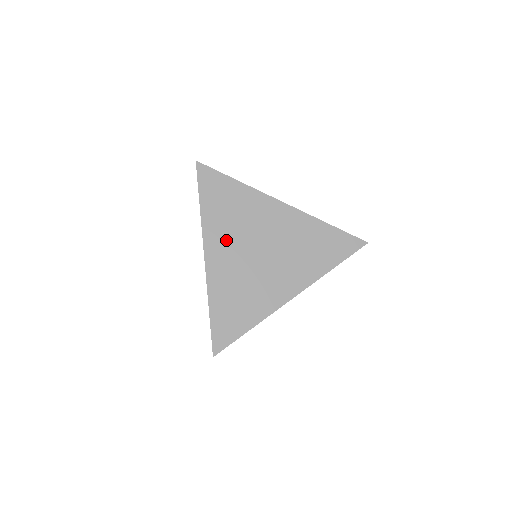
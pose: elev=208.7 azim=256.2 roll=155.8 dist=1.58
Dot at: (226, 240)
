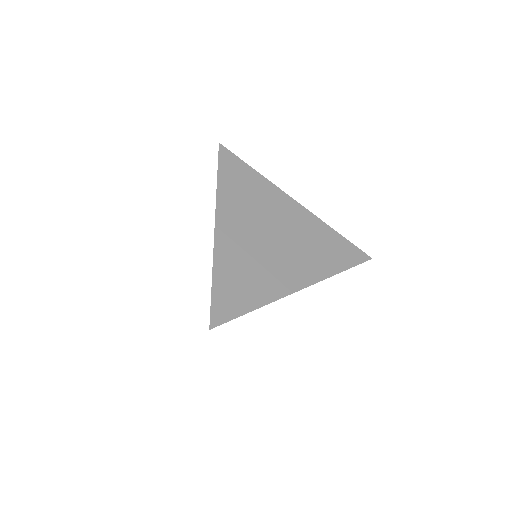
Dot at: (239, 217)
